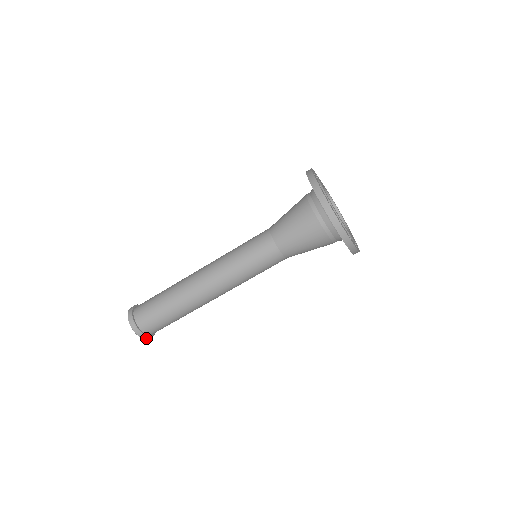
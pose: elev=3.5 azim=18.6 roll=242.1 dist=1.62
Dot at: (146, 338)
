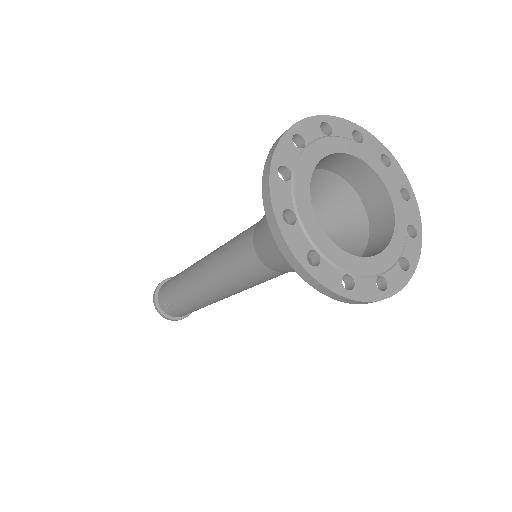
Dot at: occluded
